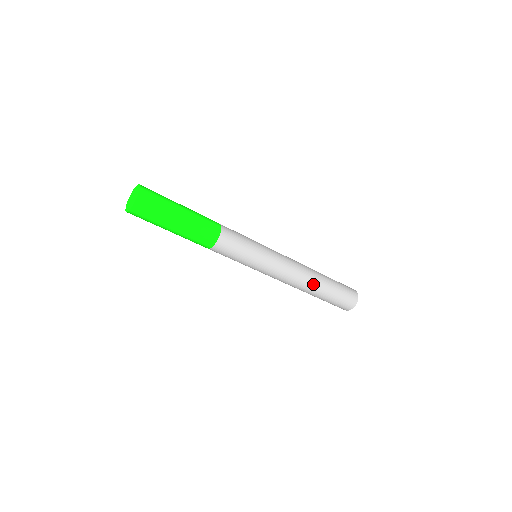
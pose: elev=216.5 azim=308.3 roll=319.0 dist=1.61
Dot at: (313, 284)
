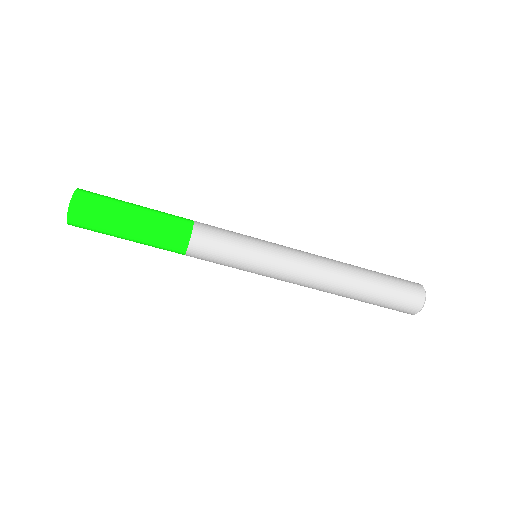
Dot at: (344, 288)
